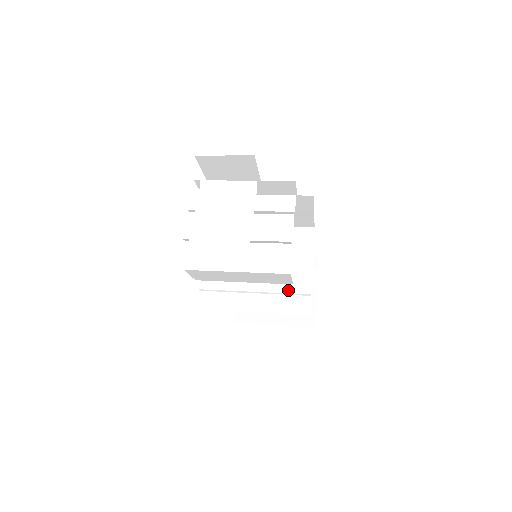
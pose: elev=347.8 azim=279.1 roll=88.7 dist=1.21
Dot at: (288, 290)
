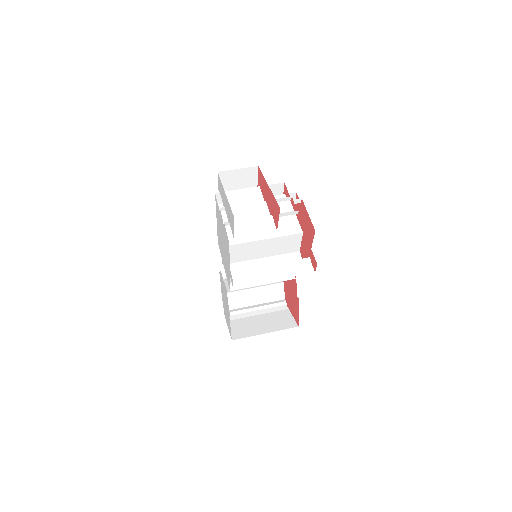
Dot at: occluded
